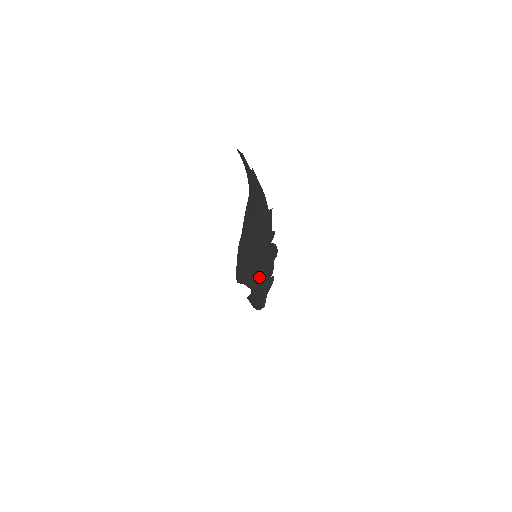
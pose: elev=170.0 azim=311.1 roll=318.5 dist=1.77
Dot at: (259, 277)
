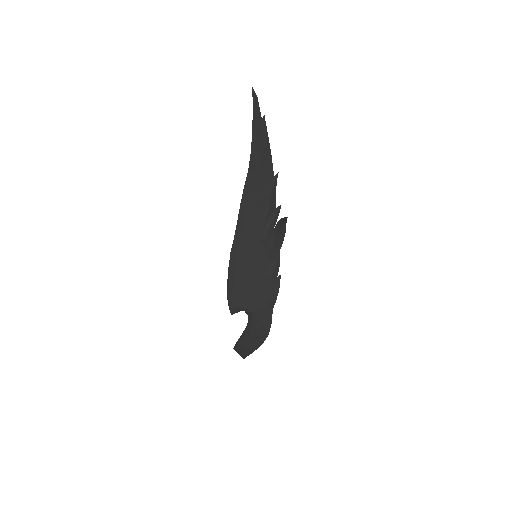
Dot at: (262, 286)
